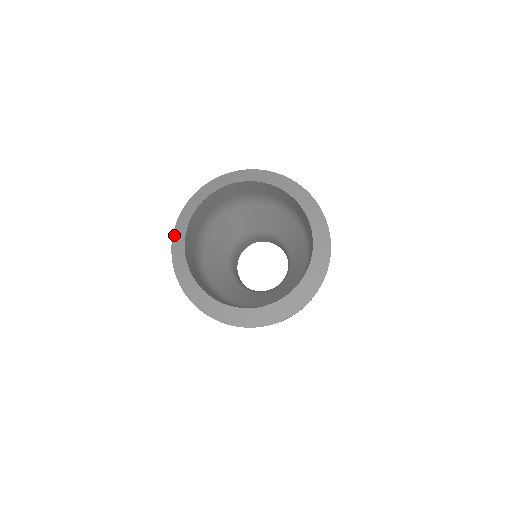
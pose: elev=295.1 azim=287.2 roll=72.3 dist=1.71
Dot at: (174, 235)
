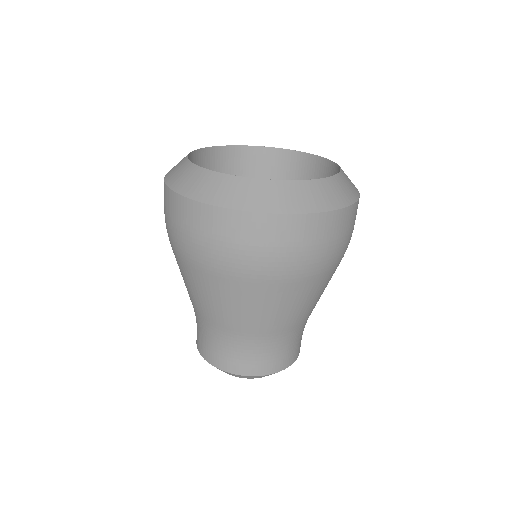
Dot at: occluded
